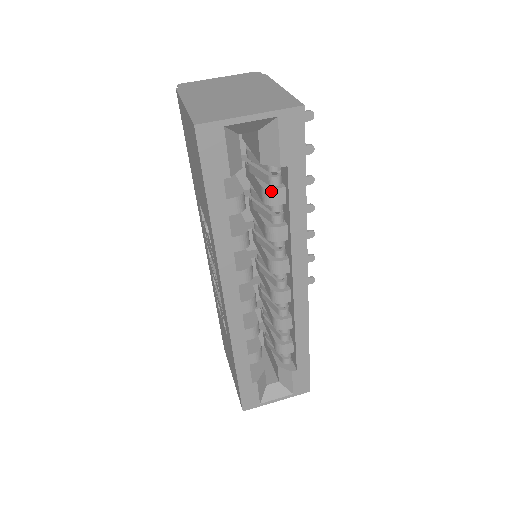
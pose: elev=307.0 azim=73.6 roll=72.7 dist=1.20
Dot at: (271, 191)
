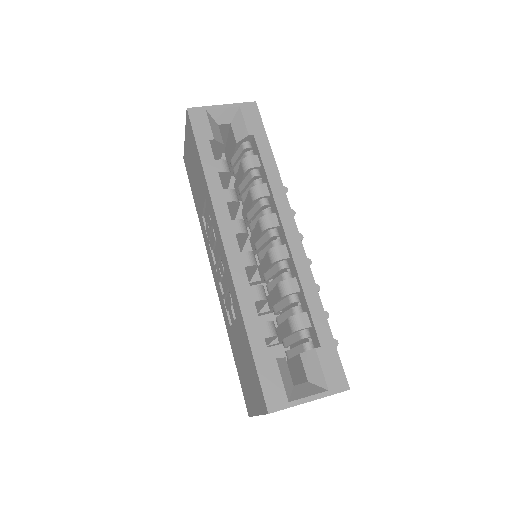
Dot at: (247, 158)
